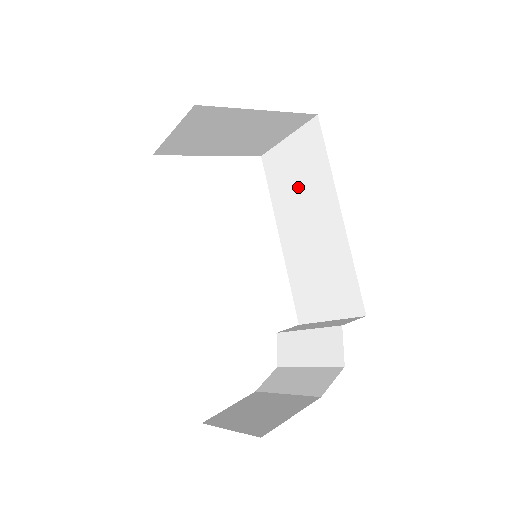
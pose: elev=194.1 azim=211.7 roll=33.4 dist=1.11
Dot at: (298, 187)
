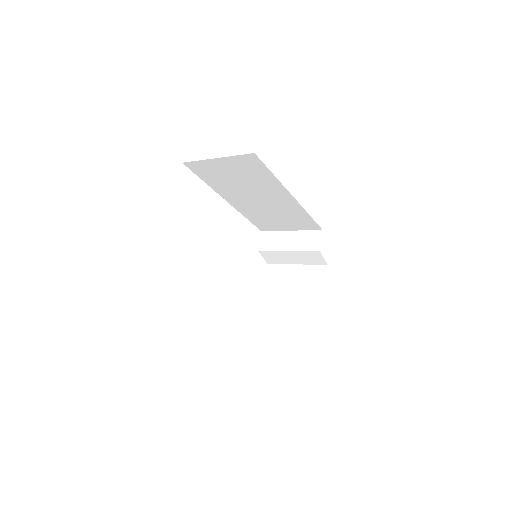
Dot at: (241, 183)
